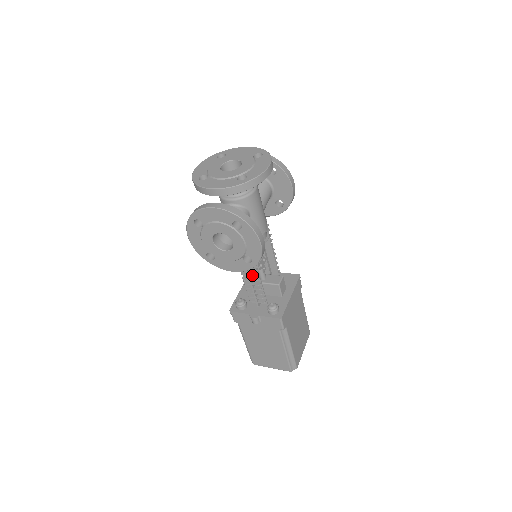
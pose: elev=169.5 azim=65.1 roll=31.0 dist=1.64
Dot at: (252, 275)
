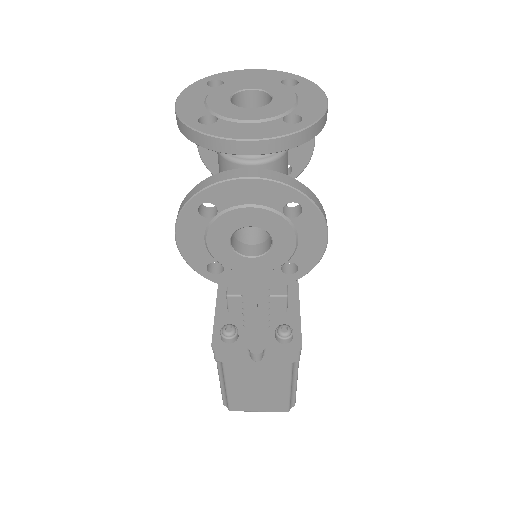
Dot at: occluded
